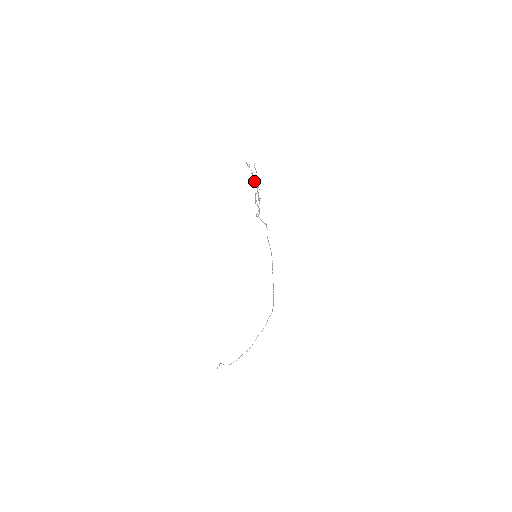
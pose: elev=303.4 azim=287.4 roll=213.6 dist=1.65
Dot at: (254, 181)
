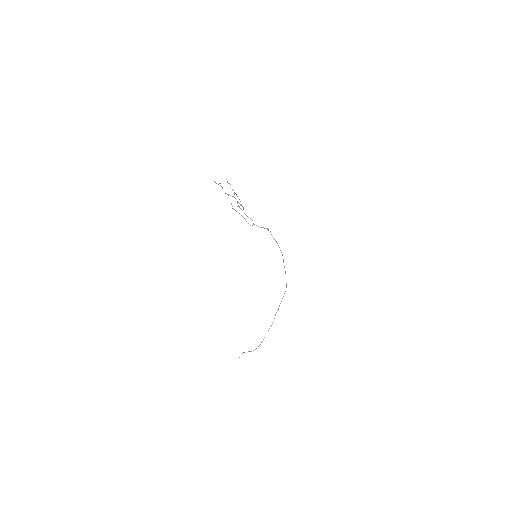
Dot at: (228, 194)
